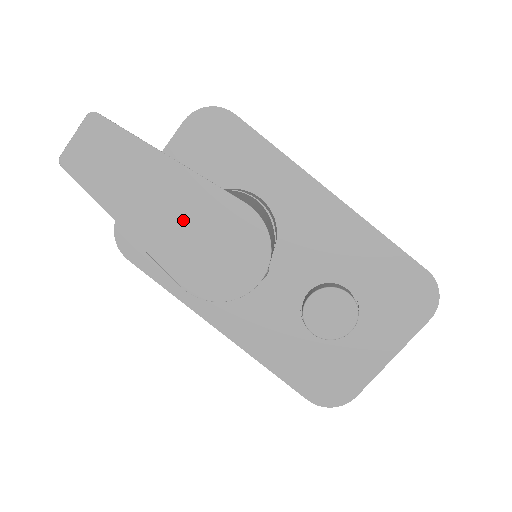
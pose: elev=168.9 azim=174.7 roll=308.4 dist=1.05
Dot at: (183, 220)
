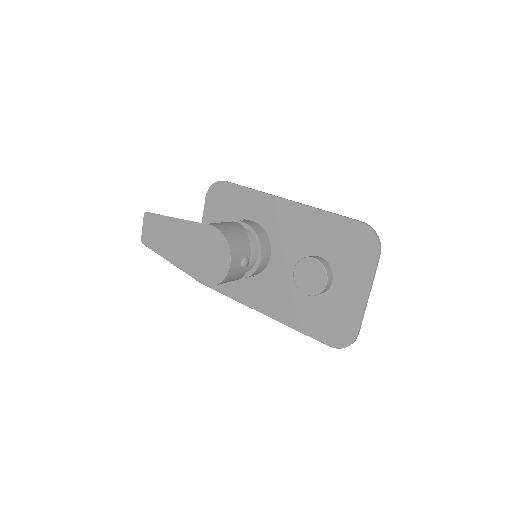
Dot at: (190, 247)
